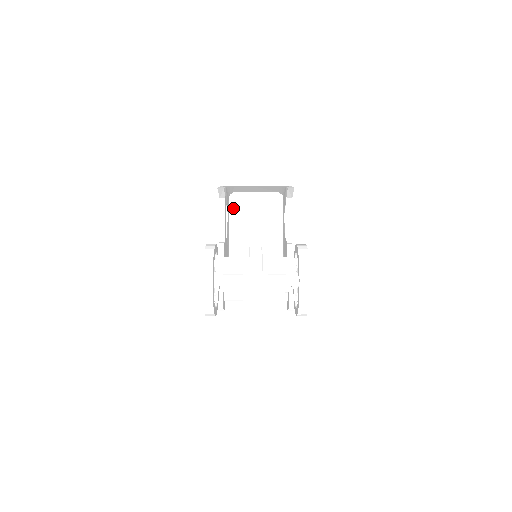
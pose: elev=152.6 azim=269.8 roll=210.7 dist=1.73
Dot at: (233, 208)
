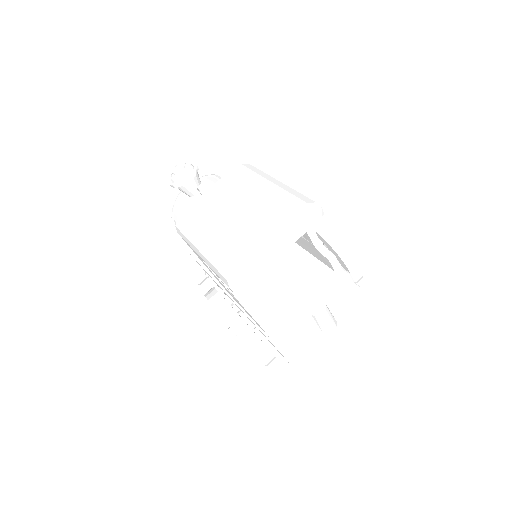
Dot at: occluded
